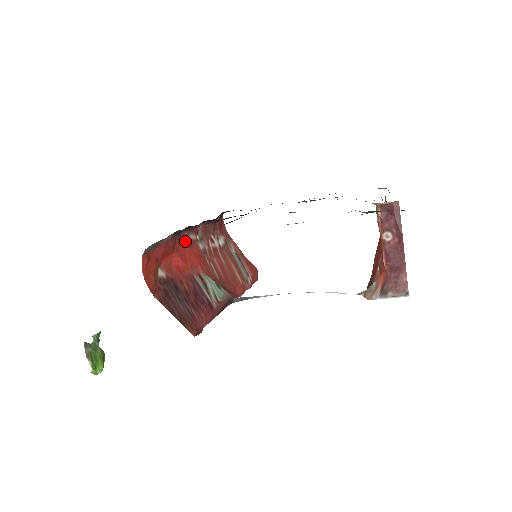
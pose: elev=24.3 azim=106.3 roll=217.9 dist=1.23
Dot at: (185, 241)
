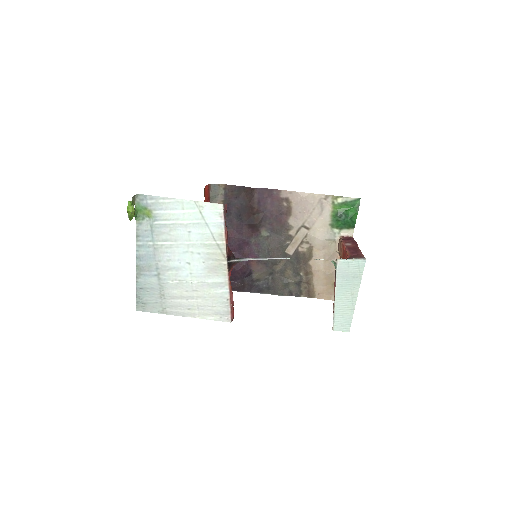
Dot at: occluded
